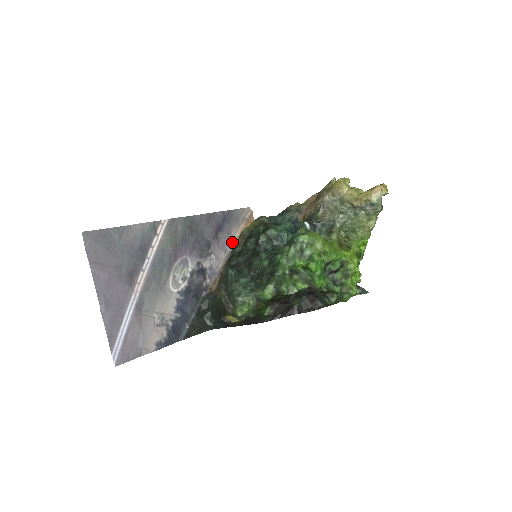
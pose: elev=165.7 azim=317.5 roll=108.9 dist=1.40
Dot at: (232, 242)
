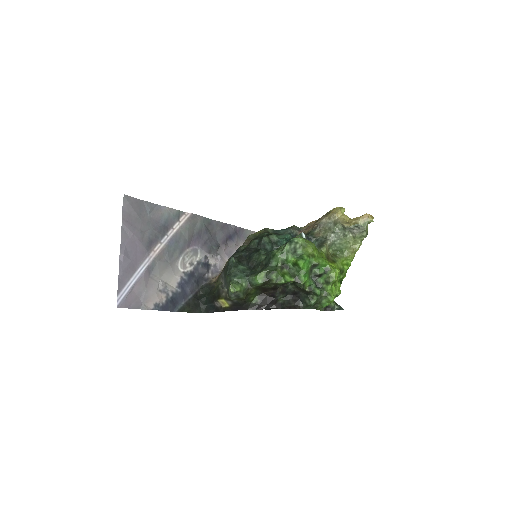
Dot at: occluded
